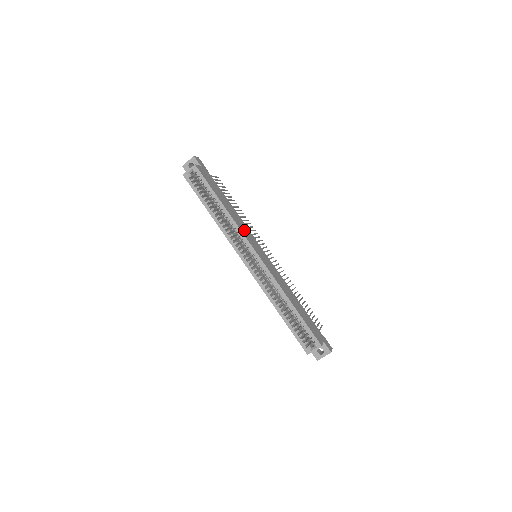
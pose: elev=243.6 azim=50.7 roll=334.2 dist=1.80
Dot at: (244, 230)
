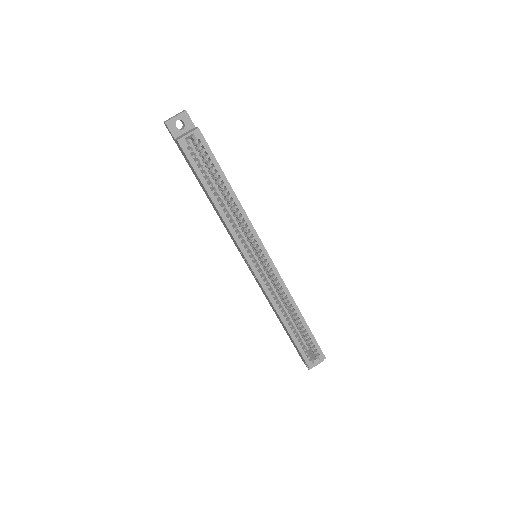
Dot at: occluded
